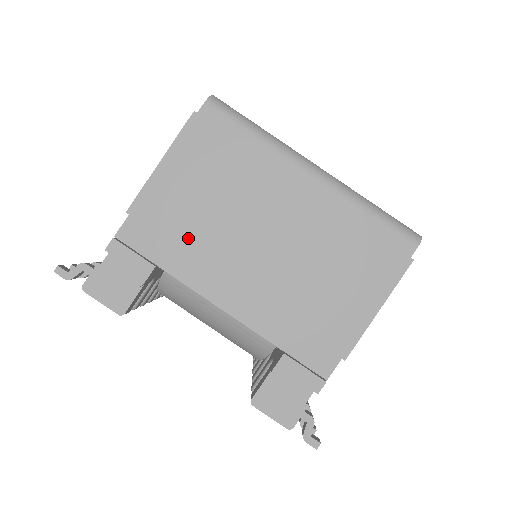
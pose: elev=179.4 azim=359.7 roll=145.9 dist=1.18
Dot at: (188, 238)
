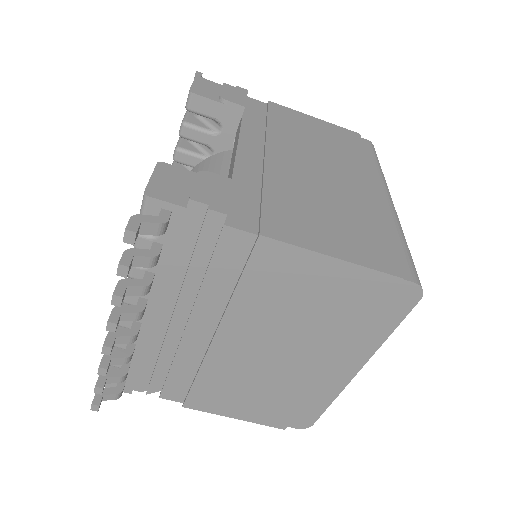
Dot at: (279, 128)
